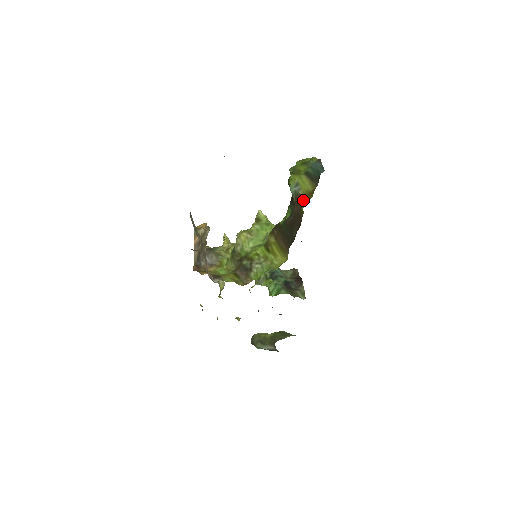
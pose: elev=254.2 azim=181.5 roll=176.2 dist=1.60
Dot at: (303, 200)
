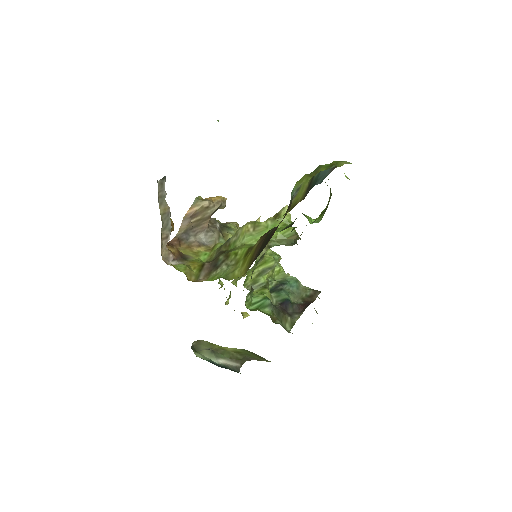
Dot at: (287, 211)
